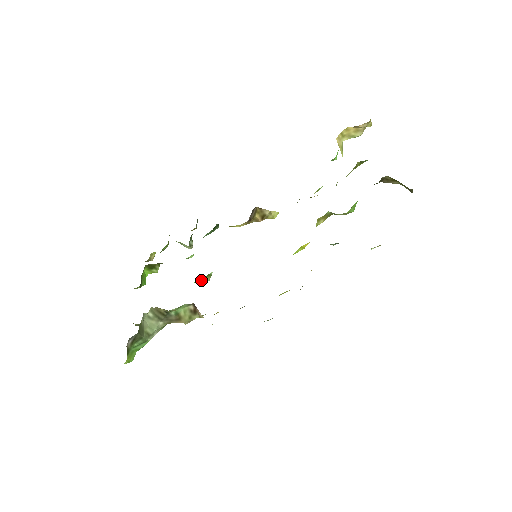
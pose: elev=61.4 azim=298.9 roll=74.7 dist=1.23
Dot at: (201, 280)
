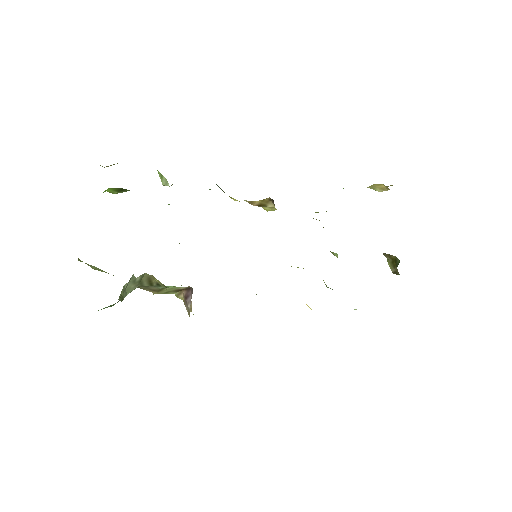
Dot at: (179, 243)
